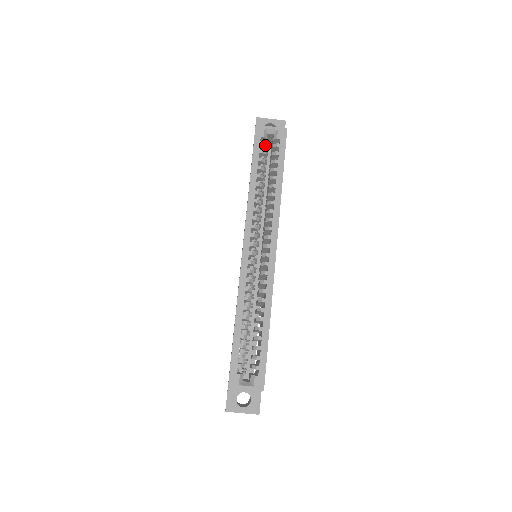
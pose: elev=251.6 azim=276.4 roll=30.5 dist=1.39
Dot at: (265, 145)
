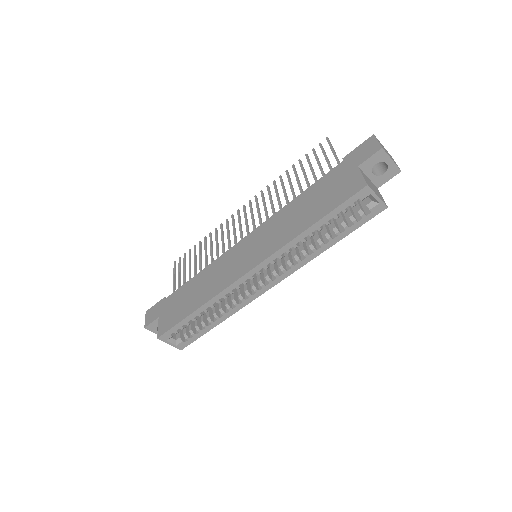
Dot at: occluded
